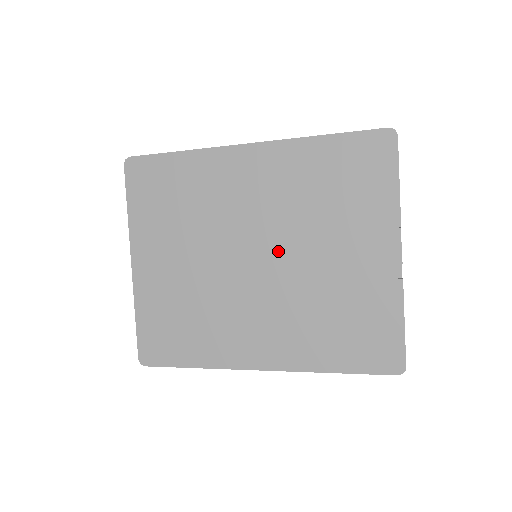
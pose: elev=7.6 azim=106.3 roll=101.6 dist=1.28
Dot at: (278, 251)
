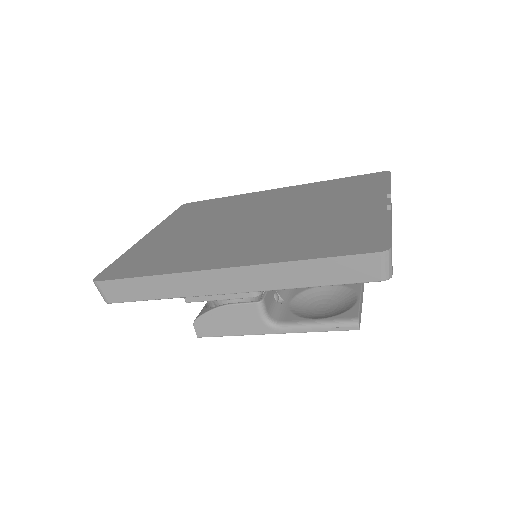
Dot at: (279, 215)
